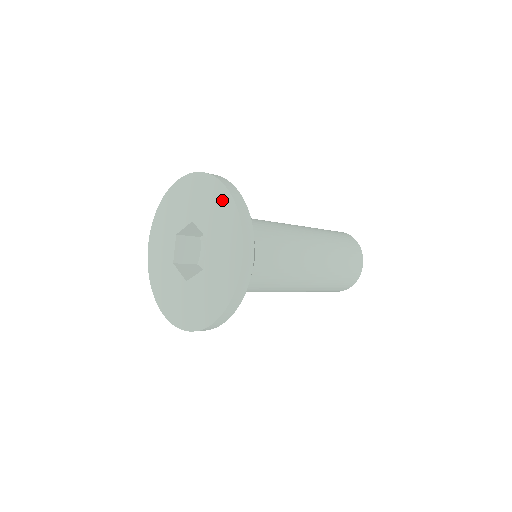
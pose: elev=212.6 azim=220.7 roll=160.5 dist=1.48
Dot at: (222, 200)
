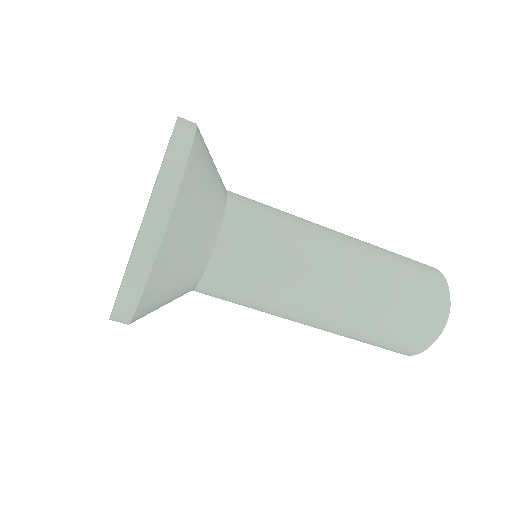
Dot at: occluded
